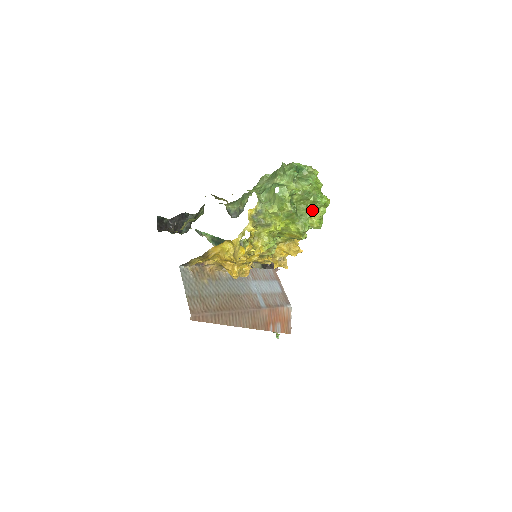
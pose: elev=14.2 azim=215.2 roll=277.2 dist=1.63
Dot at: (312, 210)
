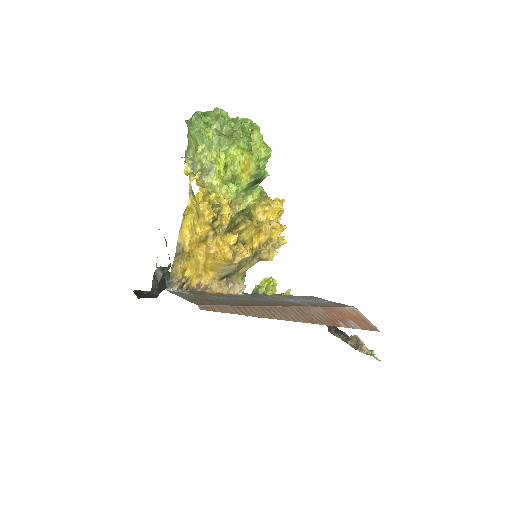
Dot at: (239, 128)
